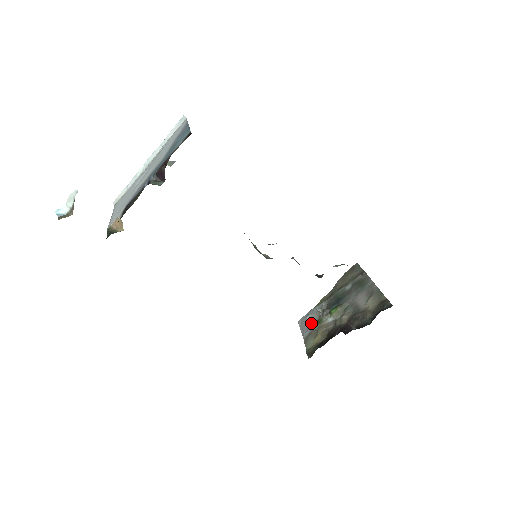
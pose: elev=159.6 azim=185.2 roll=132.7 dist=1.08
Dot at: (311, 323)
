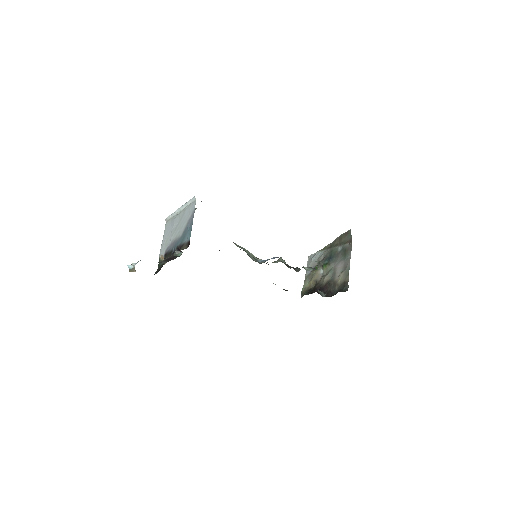
Dot at: occluded
